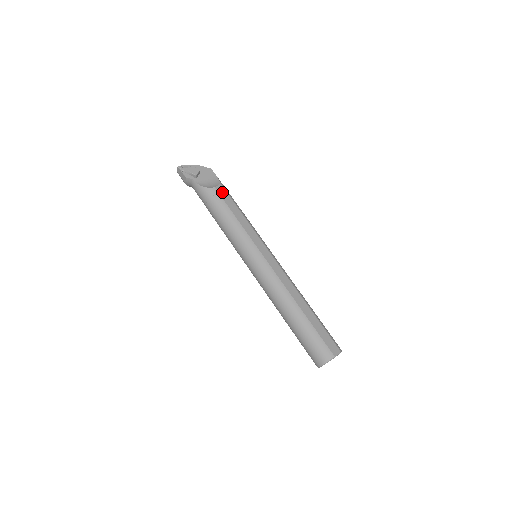
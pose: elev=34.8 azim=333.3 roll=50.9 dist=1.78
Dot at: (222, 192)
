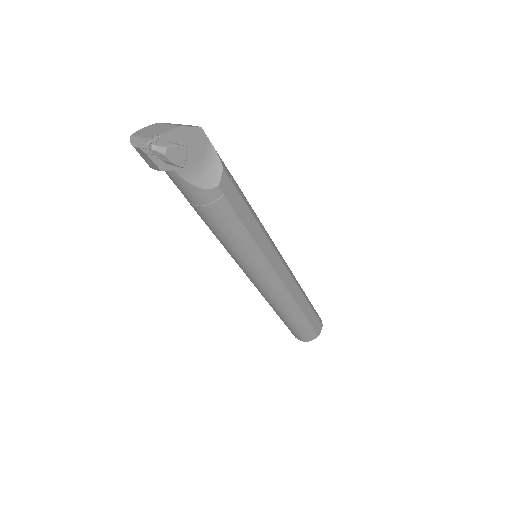
Dot at: (228, 189)
